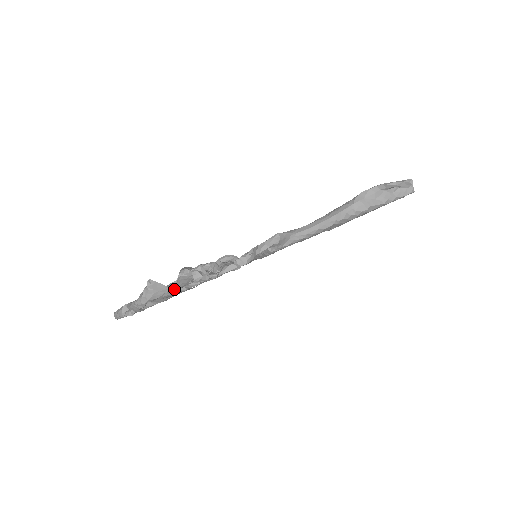
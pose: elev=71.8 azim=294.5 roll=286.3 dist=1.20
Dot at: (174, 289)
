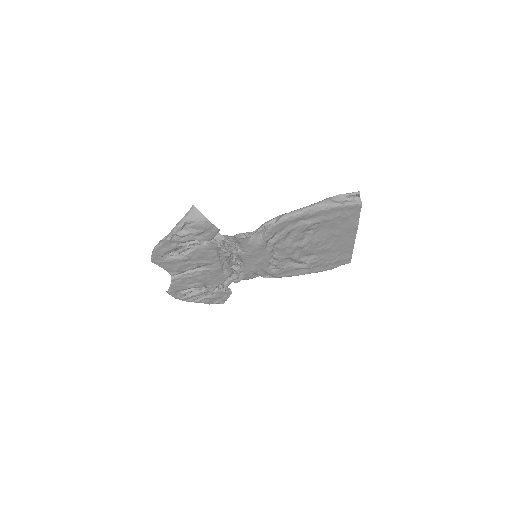
Dot at: (200, 236)
